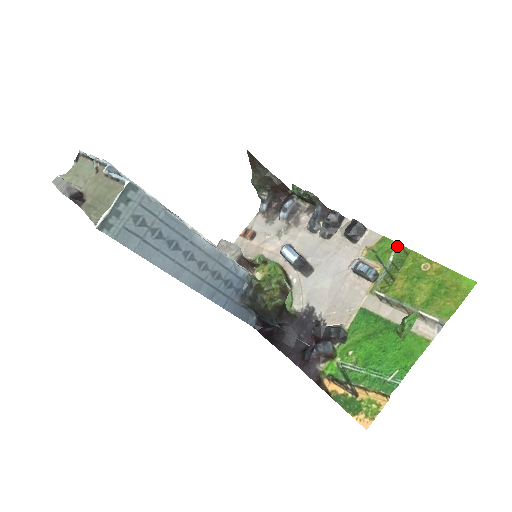
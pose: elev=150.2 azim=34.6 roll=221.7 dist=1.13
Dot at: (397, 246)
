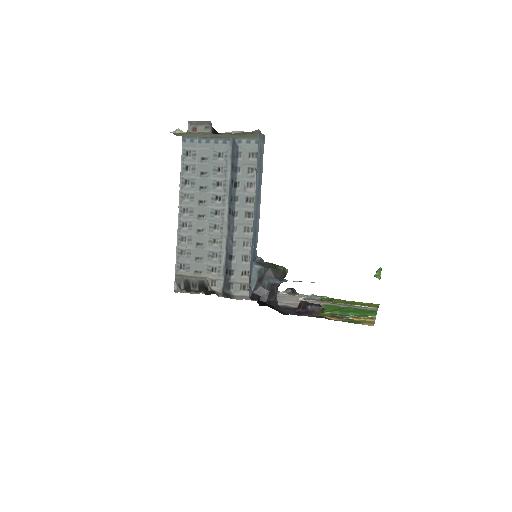
Dot at: occluded
